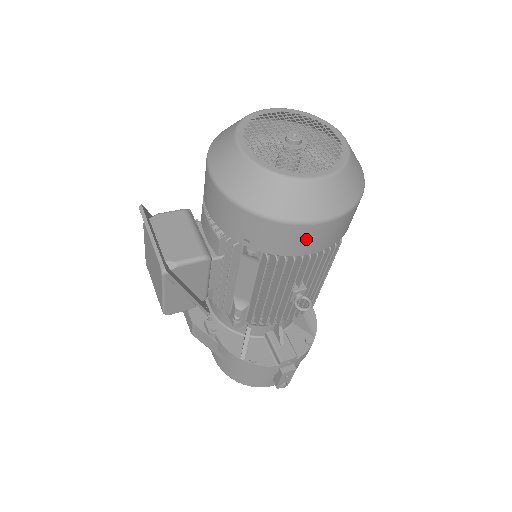
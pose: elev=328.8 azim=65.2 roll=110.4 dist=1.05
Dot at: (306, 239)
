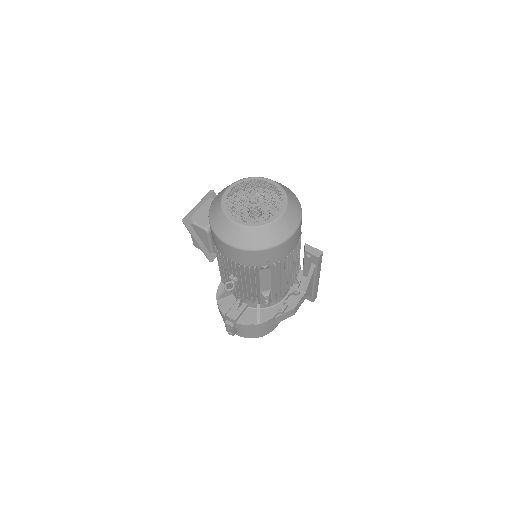
Dot at: (223, 248)
